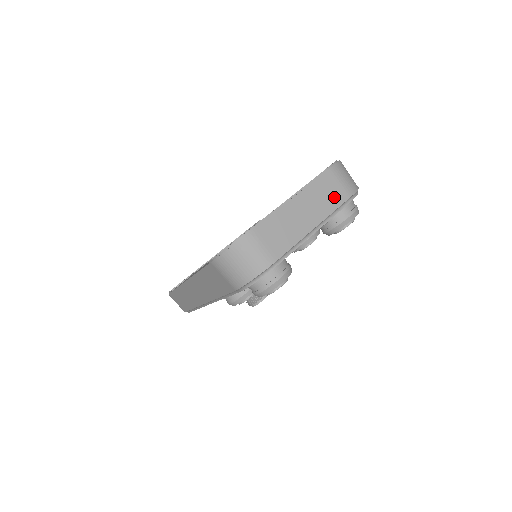
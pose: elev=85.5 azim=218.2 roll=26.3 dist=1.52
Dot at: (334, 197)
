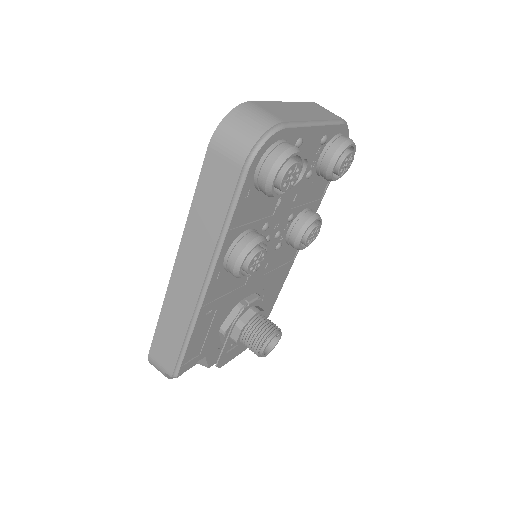
Dot at: (326, 114)
